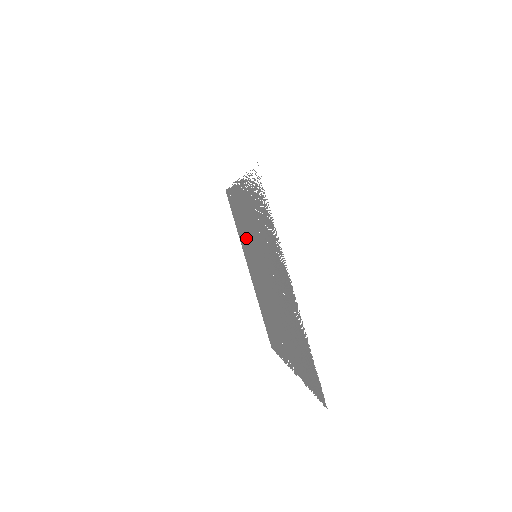
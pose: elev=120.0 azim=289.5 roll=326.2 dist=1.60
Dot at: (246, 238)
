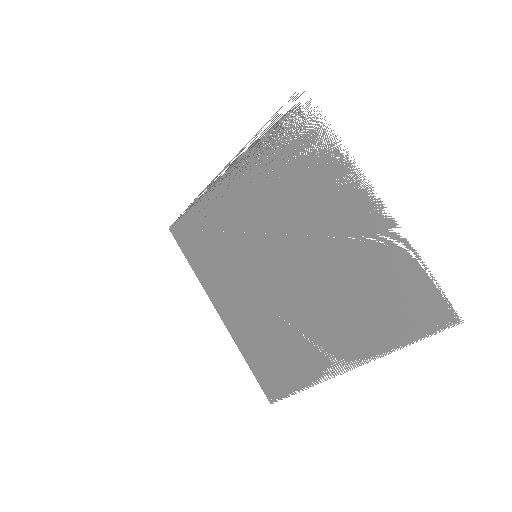
Dot at: (227, 252)
